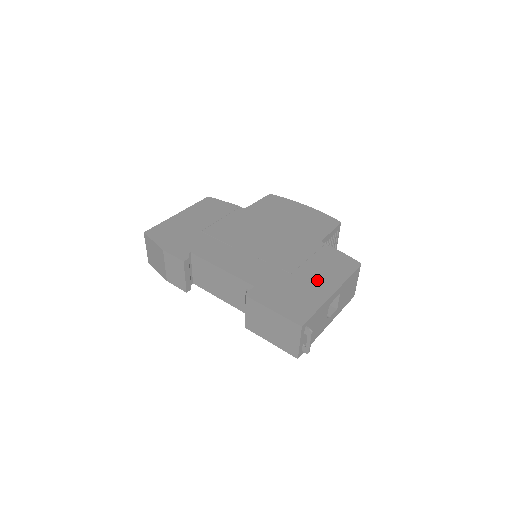
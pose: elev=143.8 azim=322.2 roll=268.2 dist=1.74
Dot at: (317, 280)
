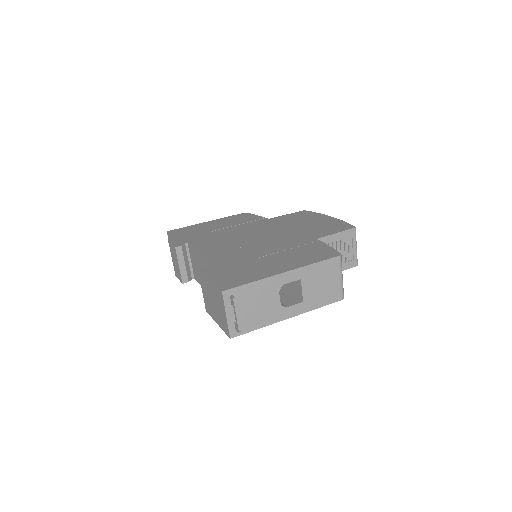
Dot at: (278, 263)
